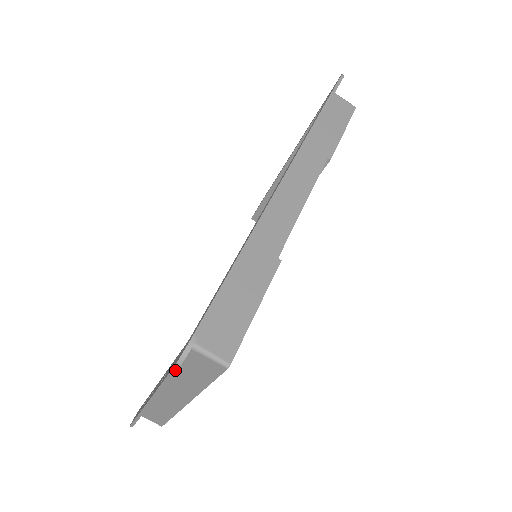
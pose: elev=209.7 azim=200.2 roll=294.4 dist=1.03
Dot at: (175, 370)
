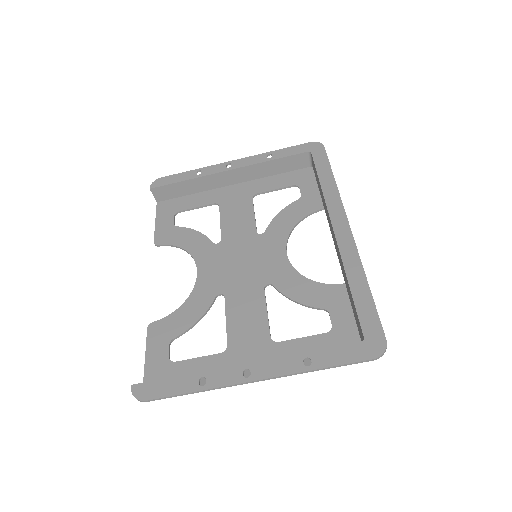
Dot at: (372, 360)
